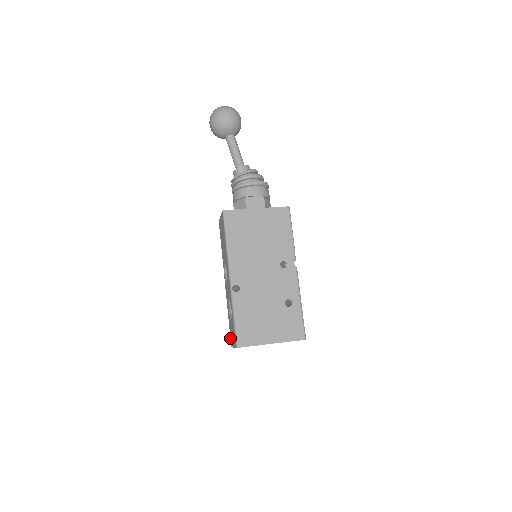
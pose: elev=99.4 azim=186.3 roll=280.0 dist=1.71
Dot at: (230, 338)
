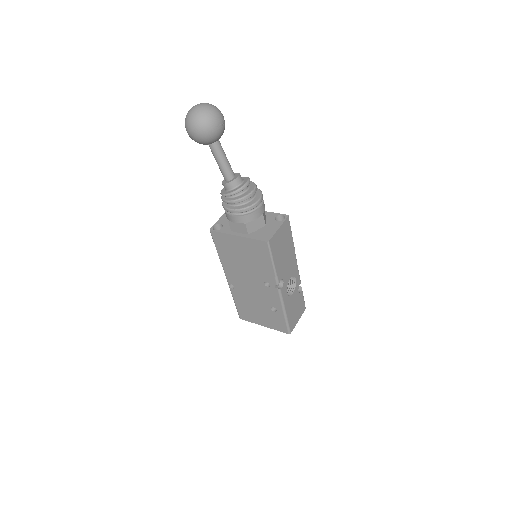
Dot at: occluded
